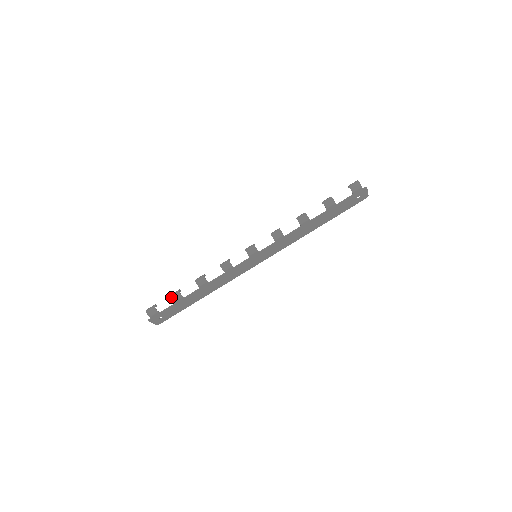
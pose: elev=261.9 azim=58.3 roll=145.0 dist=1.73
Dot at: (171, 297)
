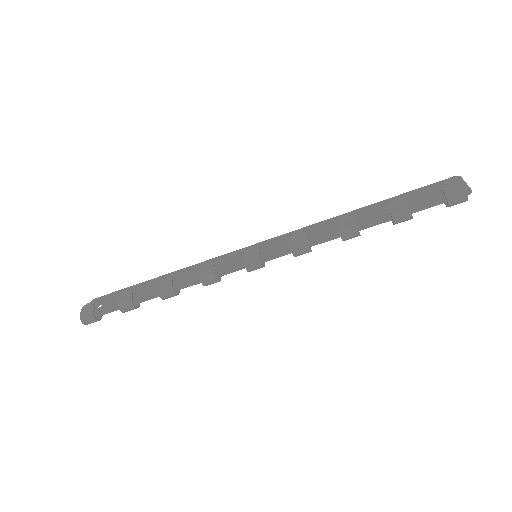
Dot at: (121, 311)
